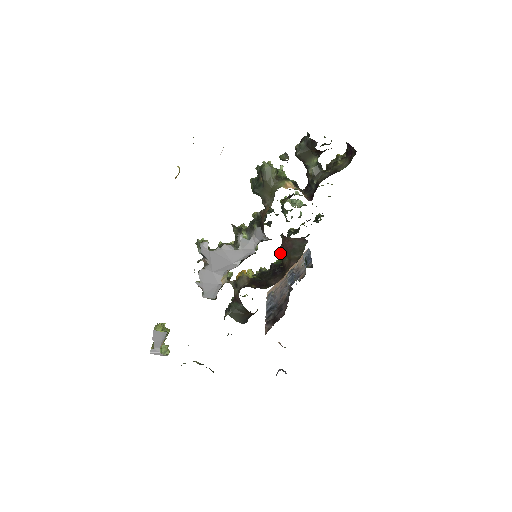
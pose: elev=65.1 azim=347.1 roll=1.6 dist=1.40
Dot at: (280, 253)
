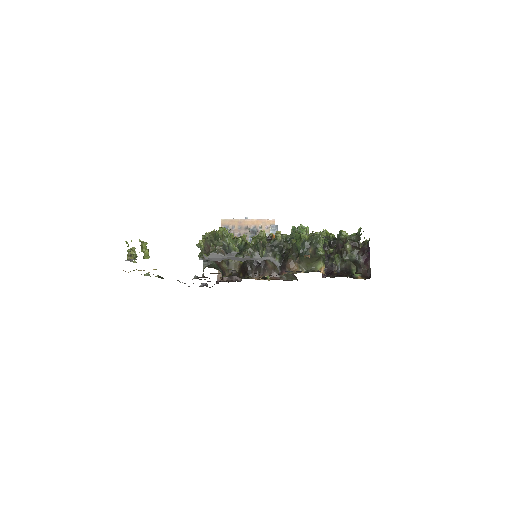
Dot at: occluded
